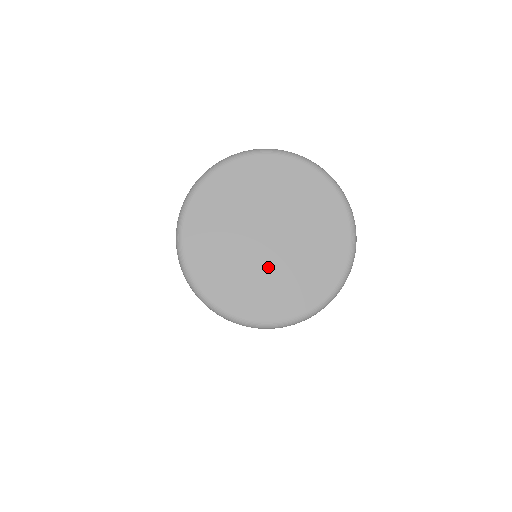
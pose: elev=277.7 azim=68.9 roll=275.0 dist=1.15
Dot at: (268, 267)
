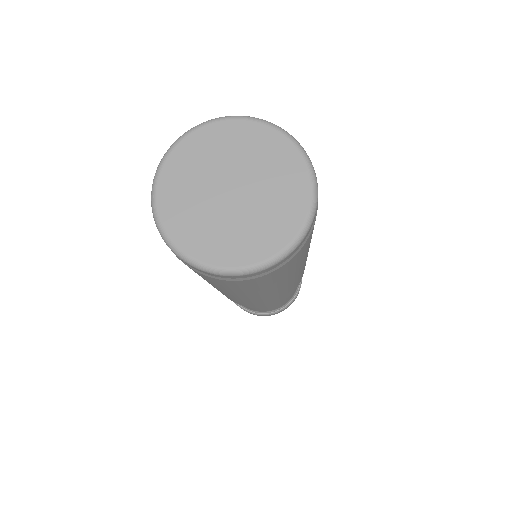
Dot at: (215, 212)
